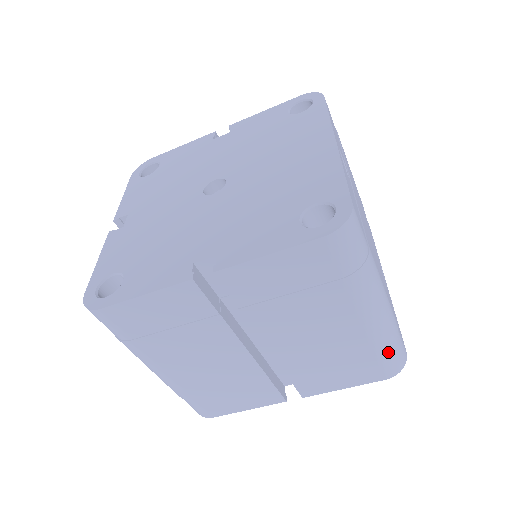
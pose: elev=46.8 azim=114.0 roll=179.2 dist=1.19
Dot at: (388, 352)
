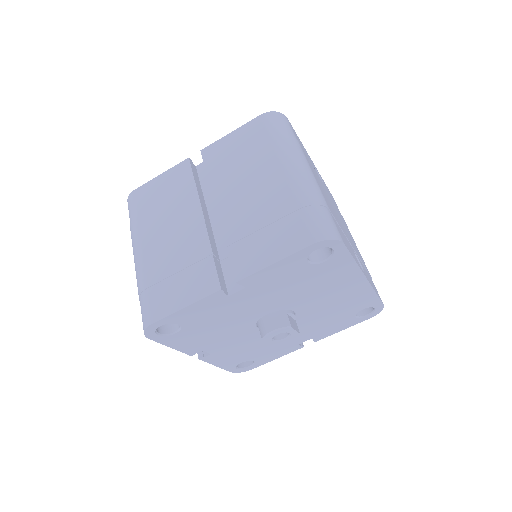
Dot at: (311, 210)
